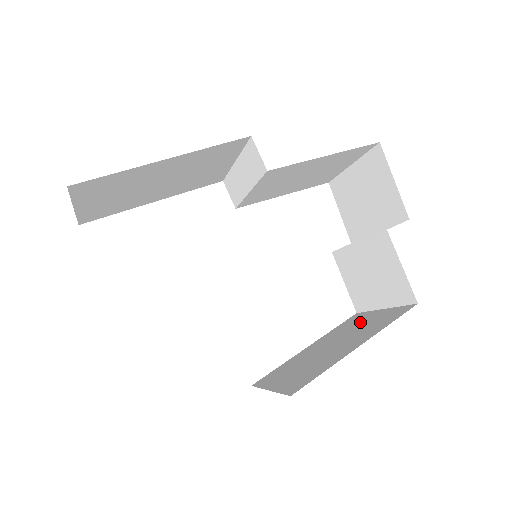
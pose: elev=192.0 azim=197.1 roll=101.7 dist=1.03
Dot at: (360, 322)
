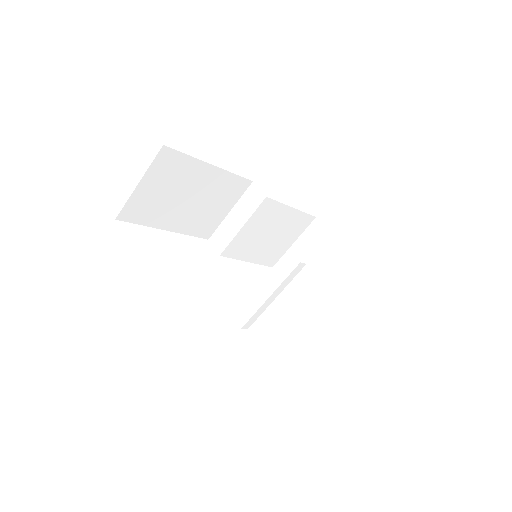
Dot at: occluded
